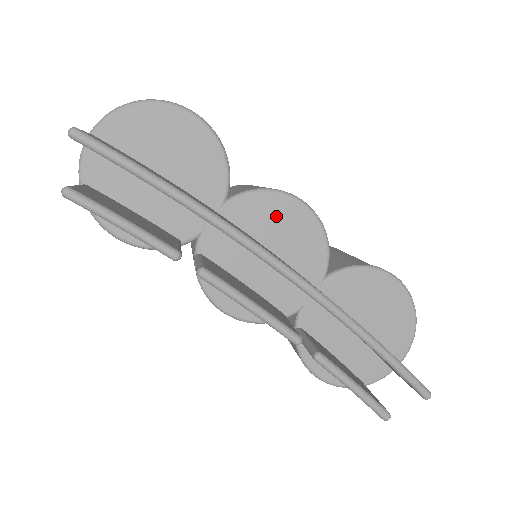
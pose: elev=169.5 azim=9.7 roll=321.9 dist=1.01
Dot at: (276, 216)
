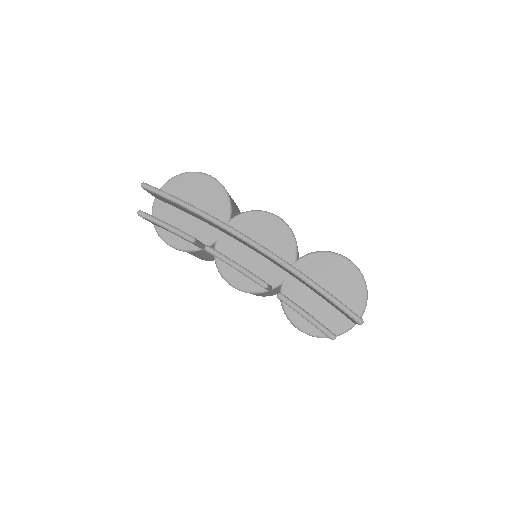
Dot at: (260, 225)
